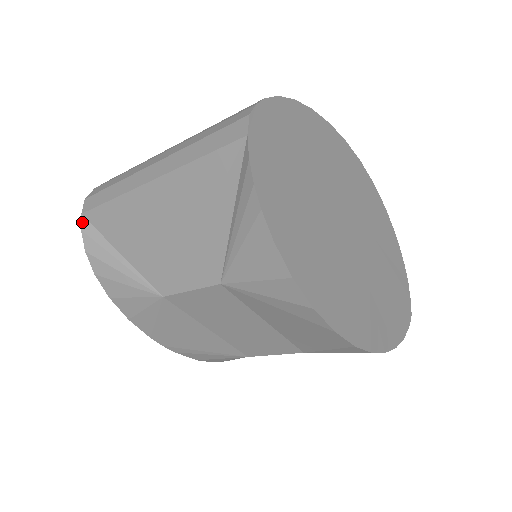
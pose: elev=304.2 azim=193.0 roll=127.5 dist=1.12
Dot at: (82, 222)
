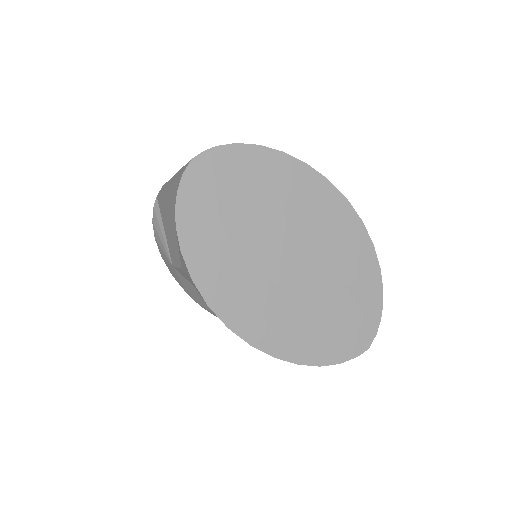
Dot at: (155, 202)
